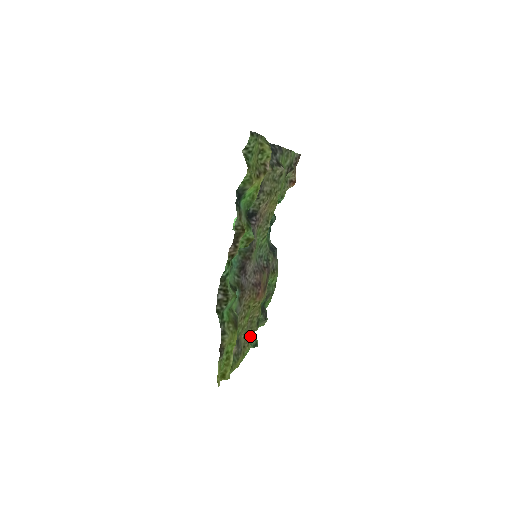
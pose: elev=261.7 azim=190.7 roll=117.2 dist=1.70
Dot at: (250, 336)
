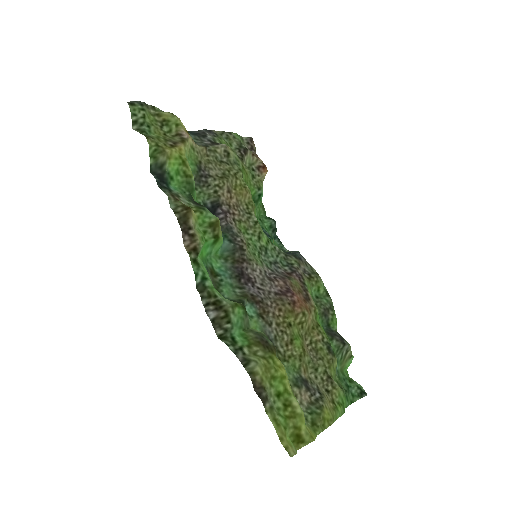
Dot at: (327, 372)
